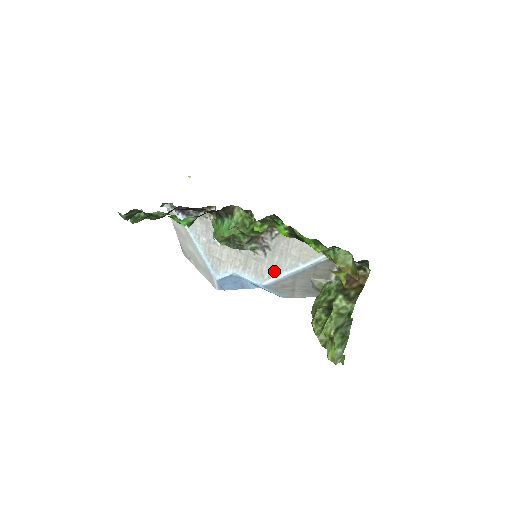
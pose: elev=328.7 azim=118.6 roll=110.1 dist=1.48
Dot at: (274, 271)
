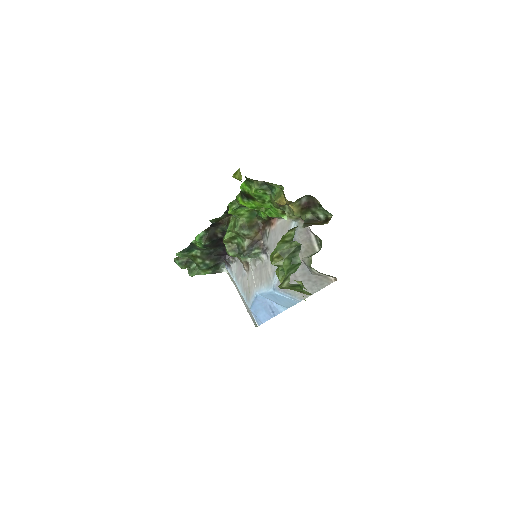
Dot at: (275, 267)
